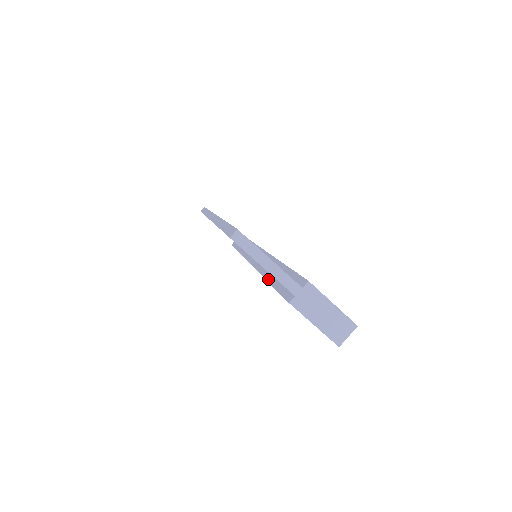
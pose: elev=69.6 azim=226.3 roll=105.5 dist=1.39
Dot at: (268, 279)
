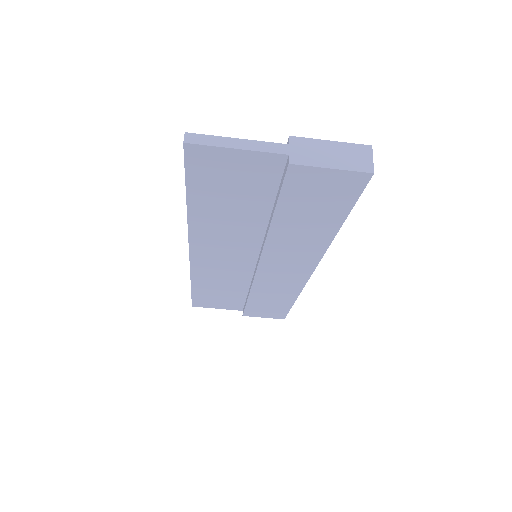
Dot at: (270, 221)
